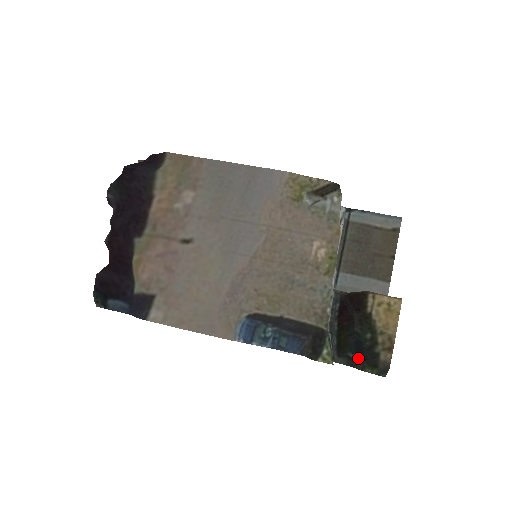
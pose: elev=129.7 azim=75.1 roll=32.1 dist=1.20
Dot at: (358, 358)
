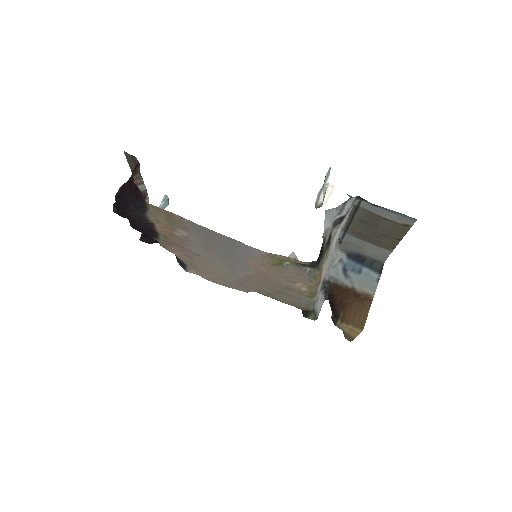
Dot at: occluded
